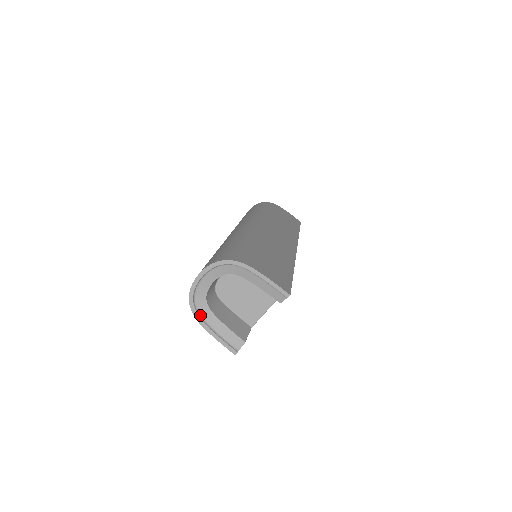
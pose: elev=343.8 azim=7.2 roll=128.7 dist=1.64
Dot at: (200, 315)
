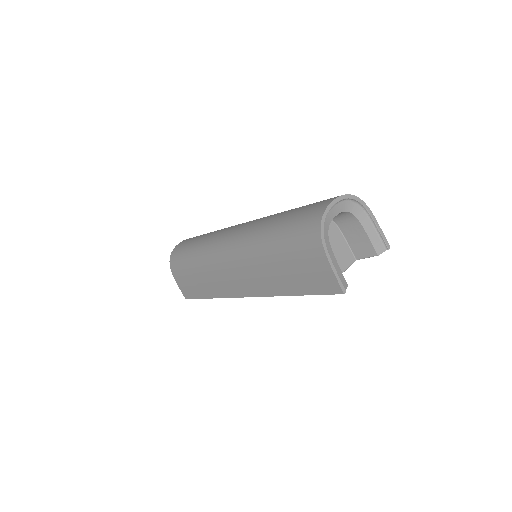
Dot at: (324, 241)
